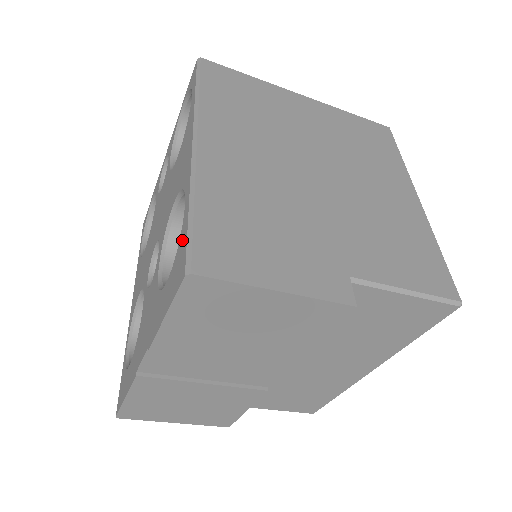
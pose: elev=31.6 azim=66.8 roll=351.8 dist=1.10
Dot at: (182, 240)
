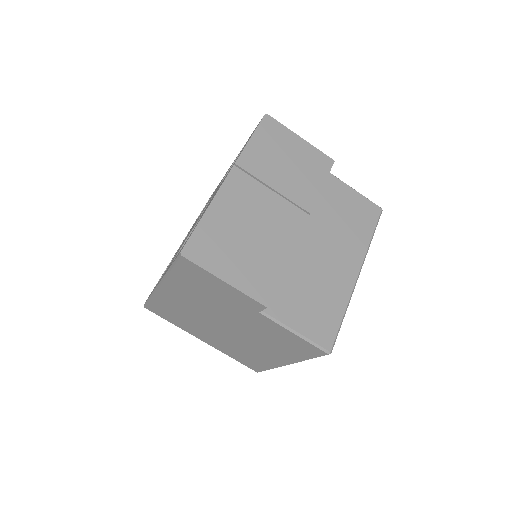
Dot at: occluded
